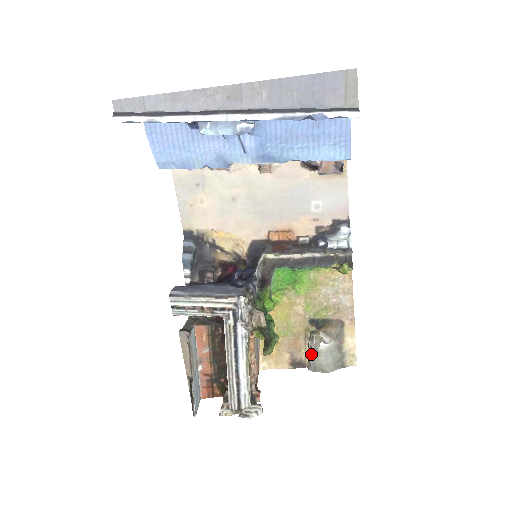
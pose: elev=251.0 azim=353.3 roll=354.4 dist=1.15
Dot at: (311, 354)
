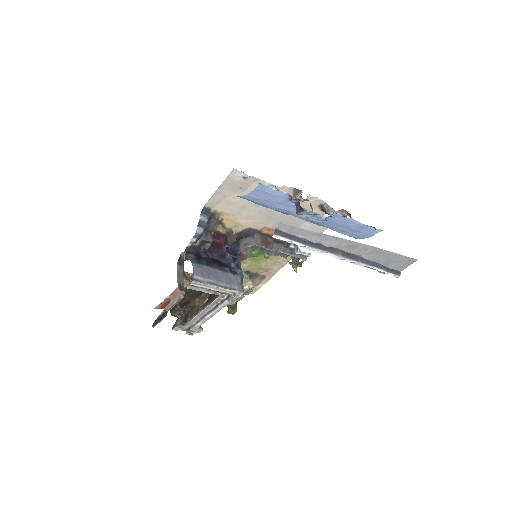
Dot at: occluded
